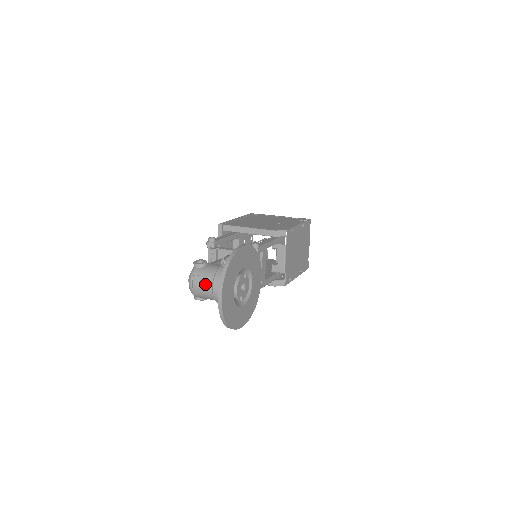
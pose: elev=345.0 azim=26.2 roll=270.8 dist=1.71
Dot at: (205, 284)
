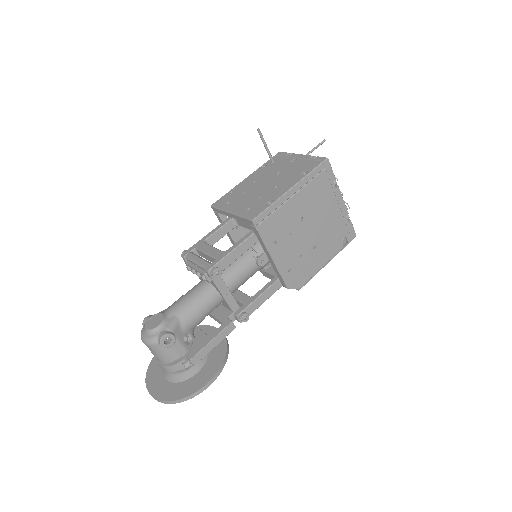
Dot at: (155, 356)
